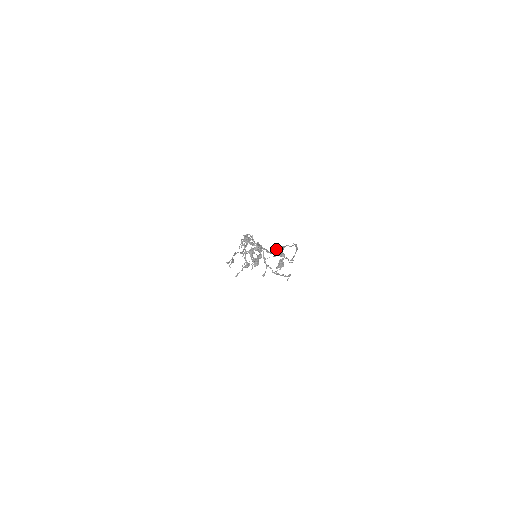
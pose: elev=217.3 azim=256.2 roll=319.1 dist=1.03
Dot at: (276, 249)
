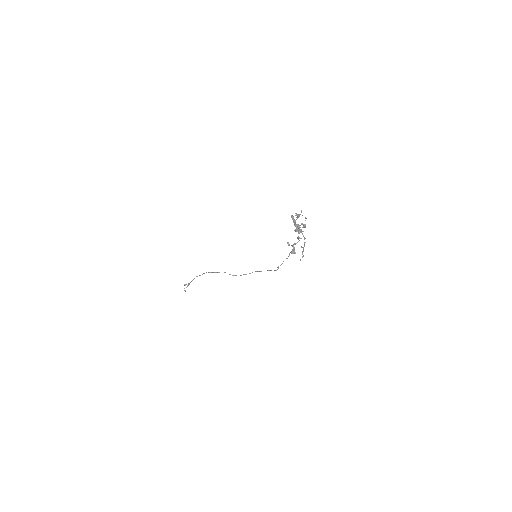
Dot at: (297, 238)
